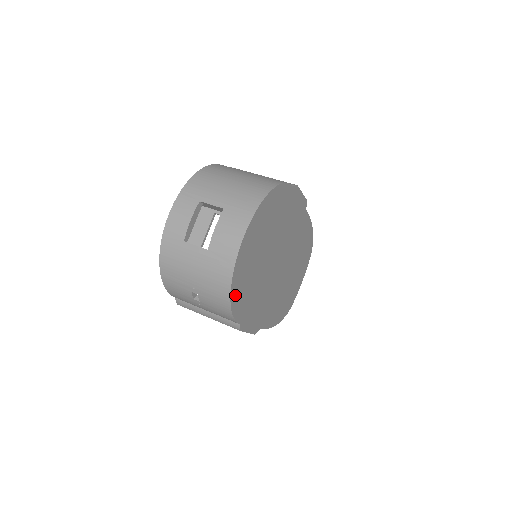
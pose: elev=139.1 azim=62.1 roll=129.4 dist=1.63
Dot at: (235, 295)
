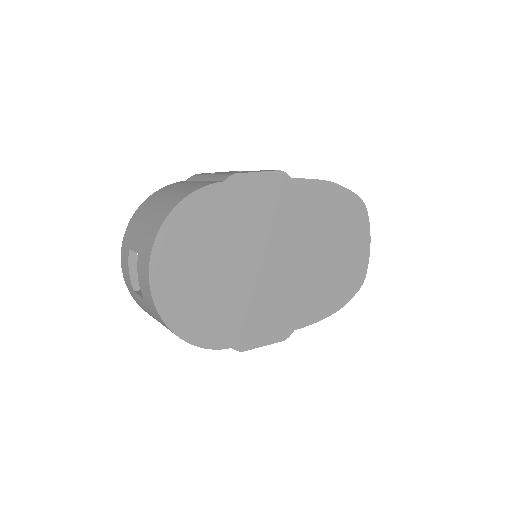
Dot at: (190, 331)
